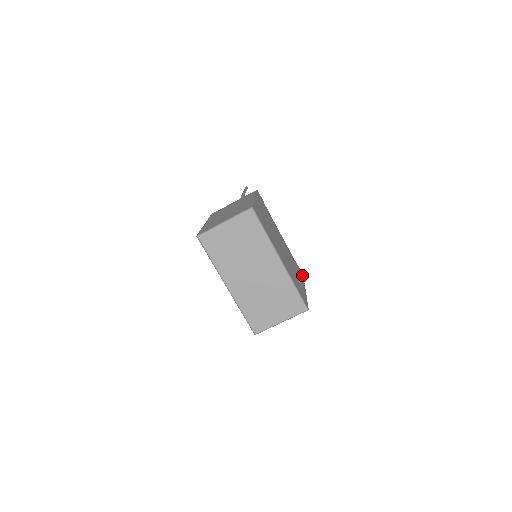
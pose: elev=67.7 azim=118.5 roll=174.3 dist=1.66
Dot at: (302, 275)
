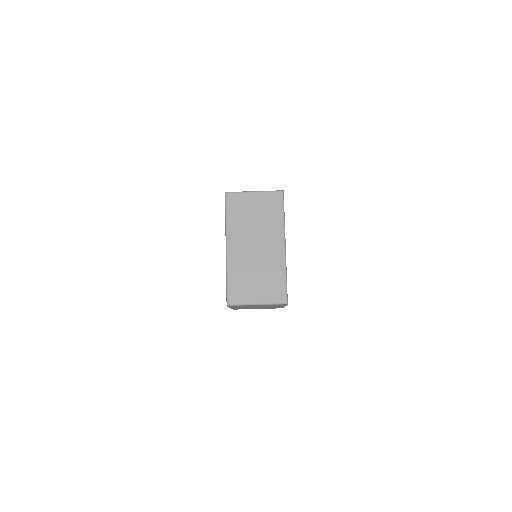
Dot at: occluded
